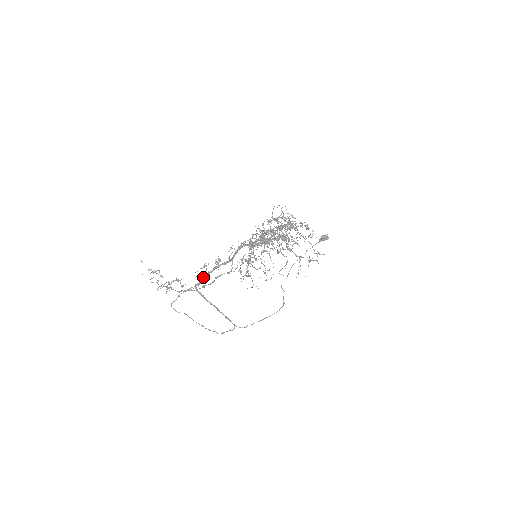
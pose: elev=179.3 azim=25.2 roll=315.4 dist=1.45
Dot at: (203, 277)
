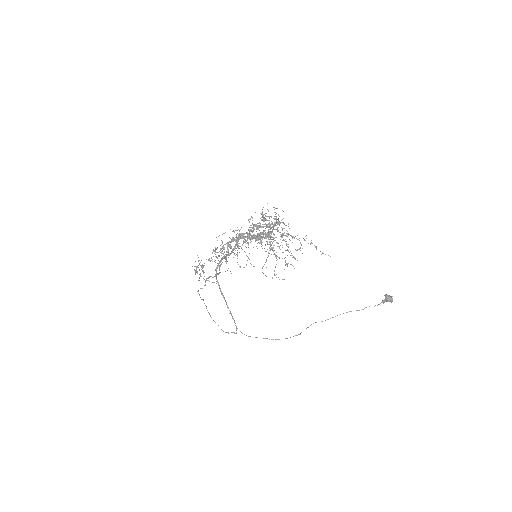
Dot at: (217, 266)
